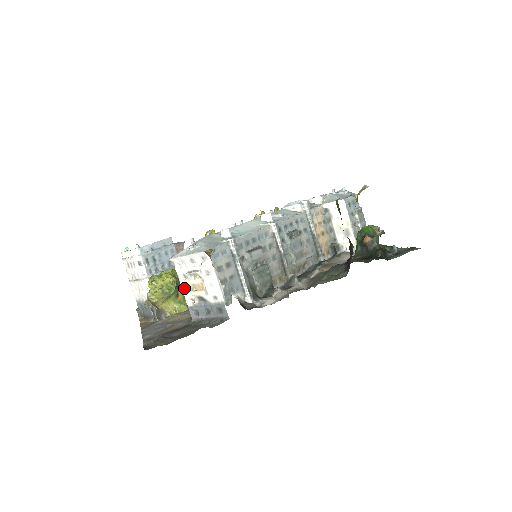
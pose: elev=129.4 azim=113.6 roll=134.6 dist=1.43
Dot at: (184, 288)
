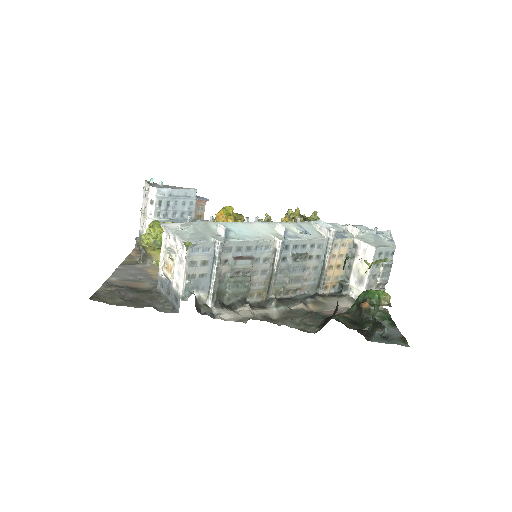
Dot at: (162, 257)
